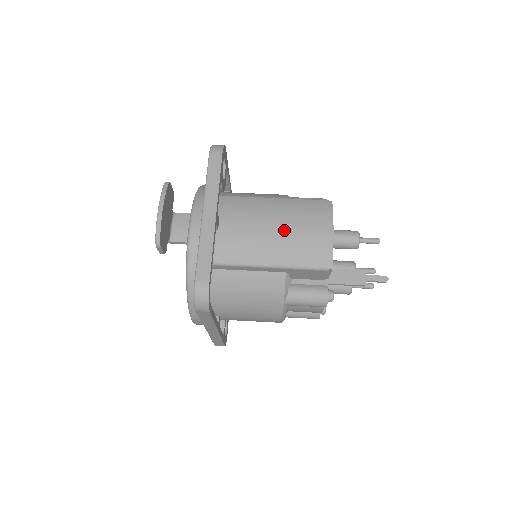
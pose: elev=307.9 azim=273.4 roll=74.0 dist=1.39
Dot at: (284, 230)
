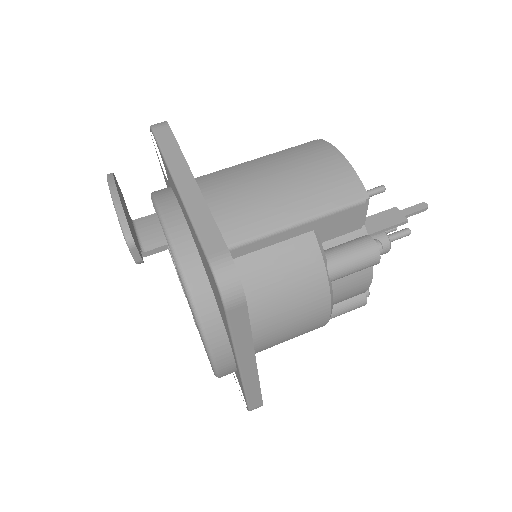
Dot at: (287, 178)
